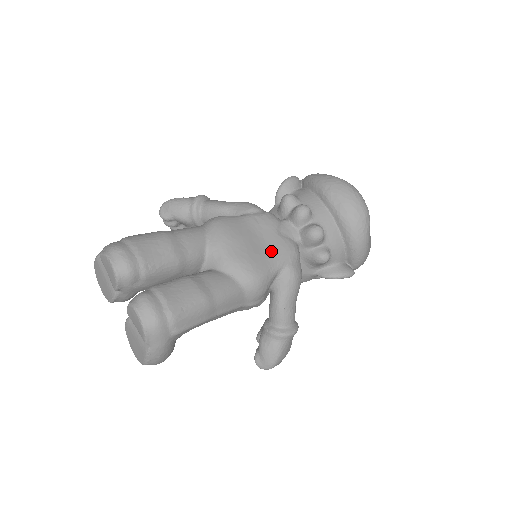
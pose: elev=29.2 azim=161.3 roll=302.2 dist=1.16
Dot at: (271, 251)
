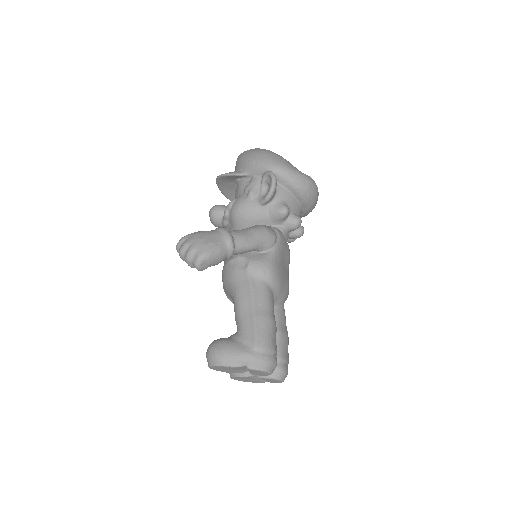
Dot at: (288, 266)
